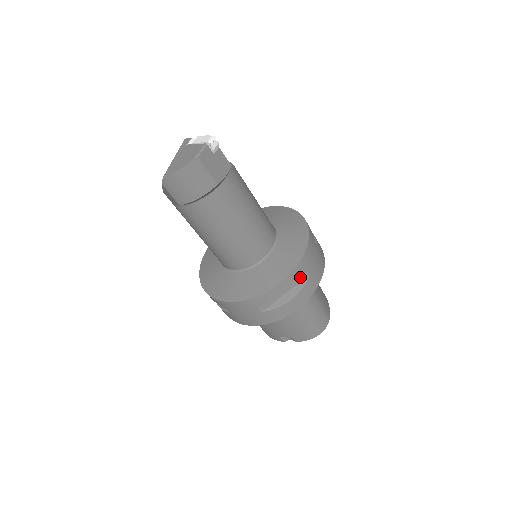
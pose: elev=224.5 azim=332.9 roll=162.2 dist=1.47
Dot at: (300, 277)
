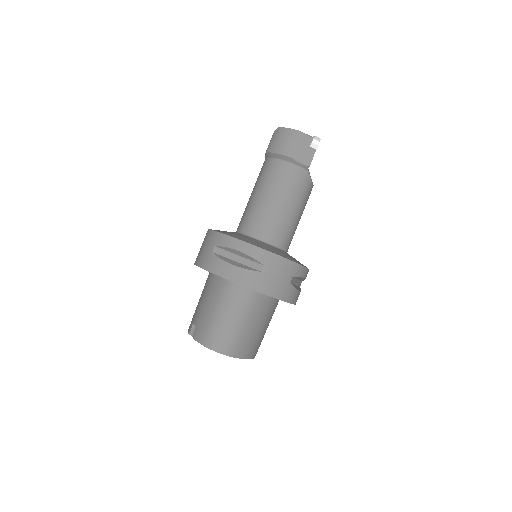
Dot at: (256, 264)
